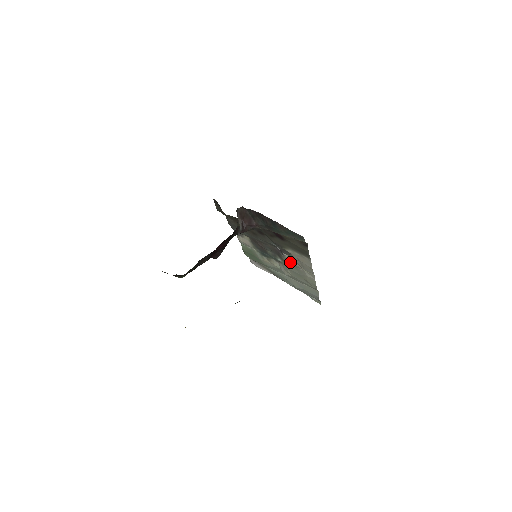
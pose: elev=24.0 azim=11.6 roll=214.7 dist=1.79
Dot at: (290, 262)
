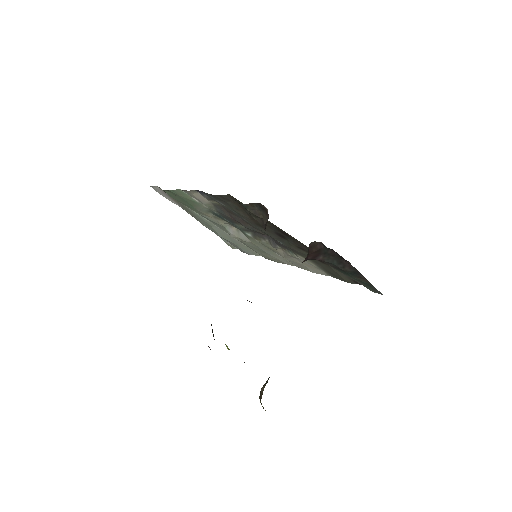
Dot at: (272, 248)
